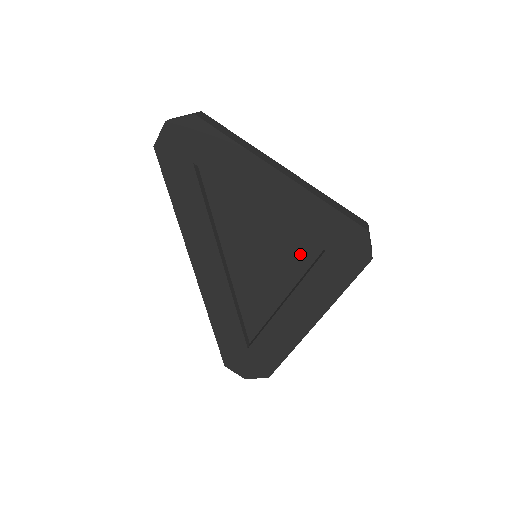
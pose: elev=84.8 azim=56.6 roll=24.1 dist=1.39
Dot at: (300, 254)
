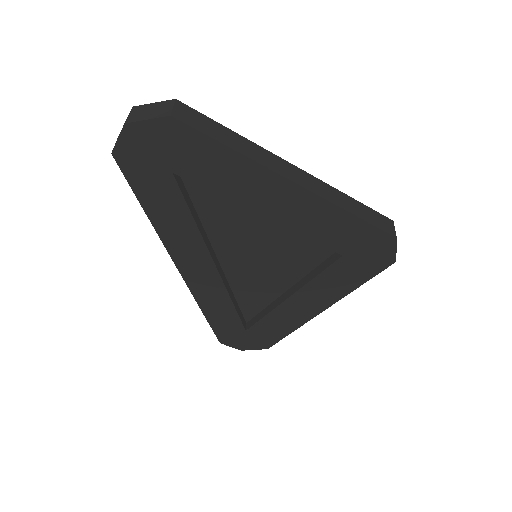
Dot at: (310, 253)
